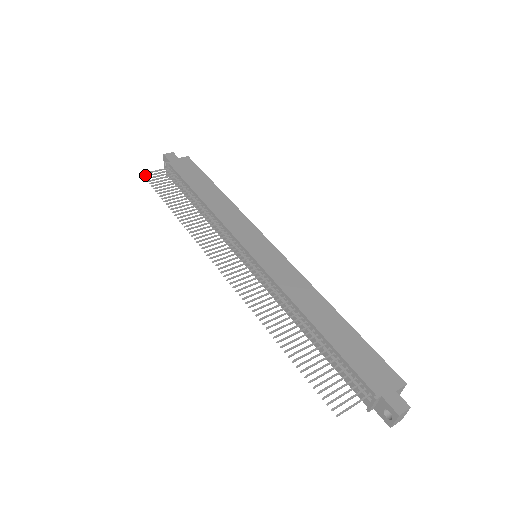
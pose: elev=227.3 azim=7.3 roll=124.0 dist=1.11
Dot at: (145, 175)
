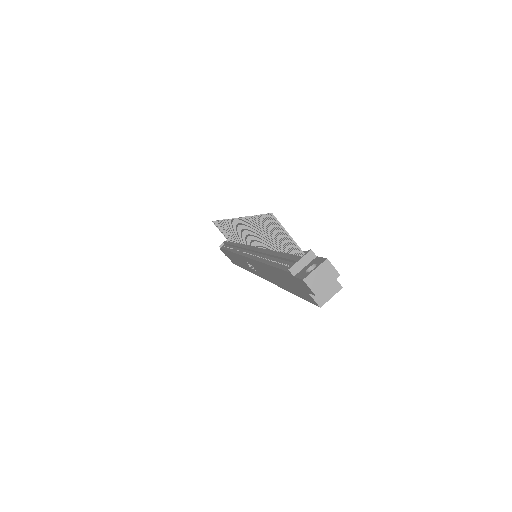
Dot at: occluded
